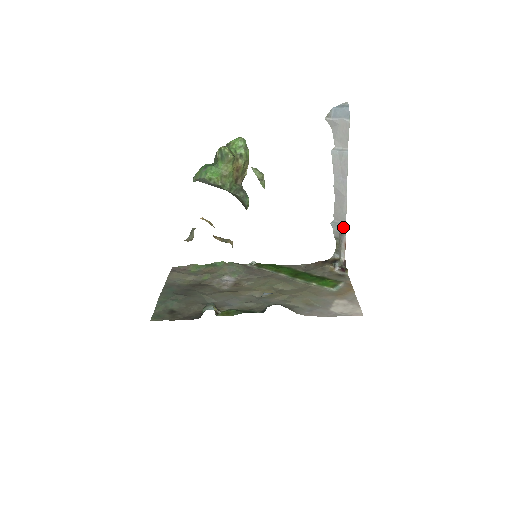
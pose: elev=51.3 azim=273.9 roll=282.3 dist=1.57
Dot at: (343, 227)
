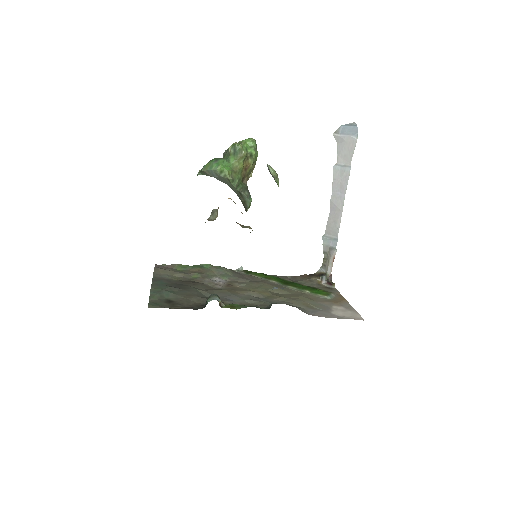
Dot at: (334, 241)
